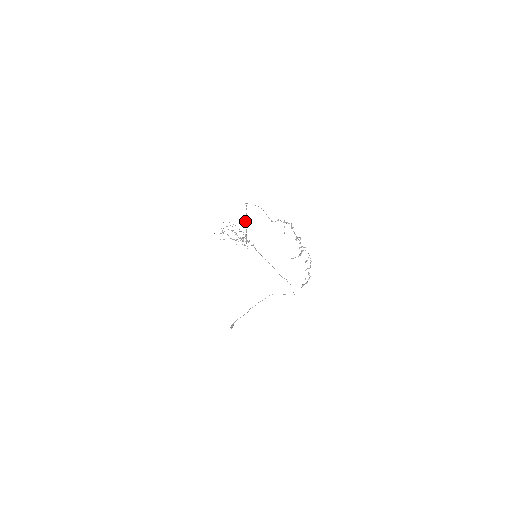
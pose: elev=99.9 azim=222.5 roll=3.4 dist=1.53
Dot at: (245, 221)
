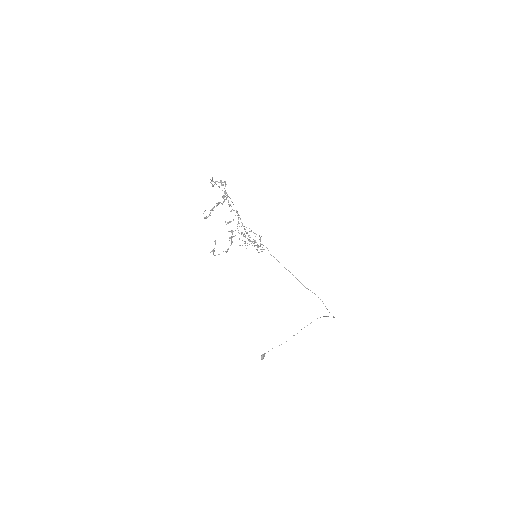
Dot at: occluded
